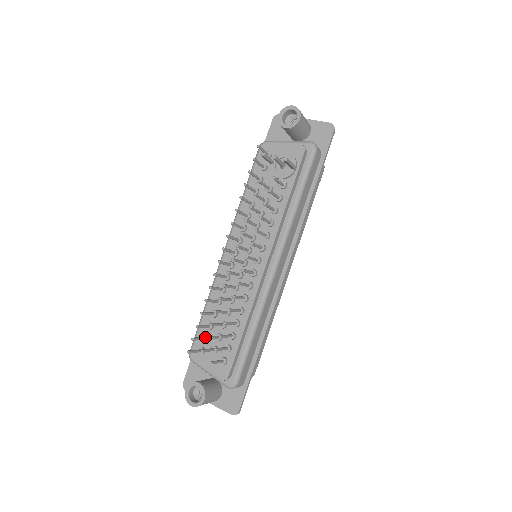
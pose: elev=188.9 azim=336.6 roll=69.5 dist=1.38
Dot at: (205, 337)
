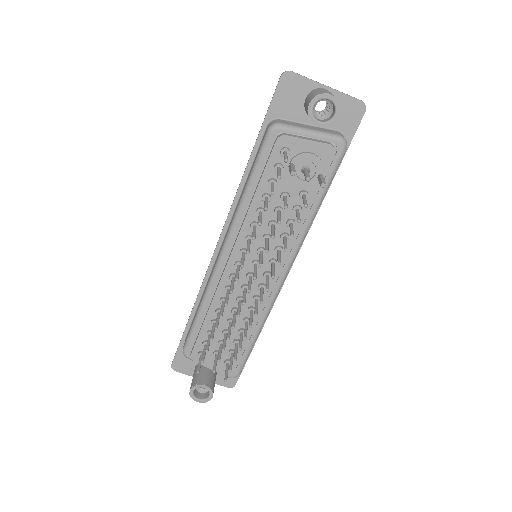
Dot at: (218, 361)
